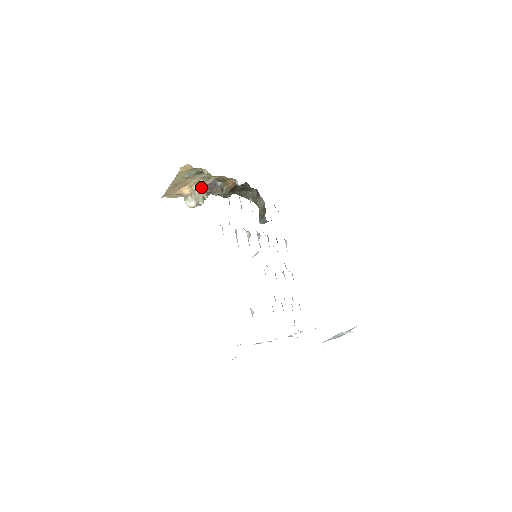
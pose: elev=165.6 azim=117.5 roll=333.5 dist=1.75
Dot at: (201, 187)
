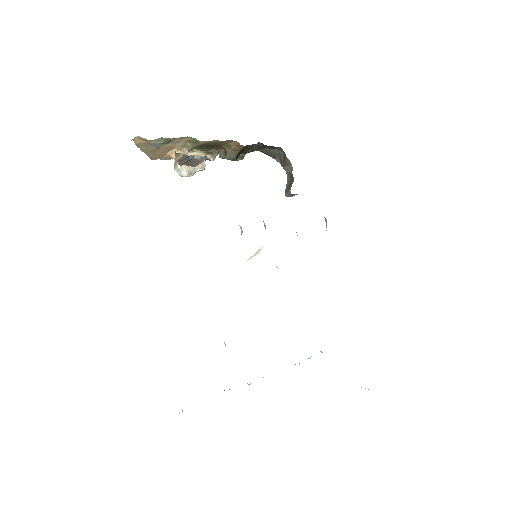
Dot at: (198, 148)
